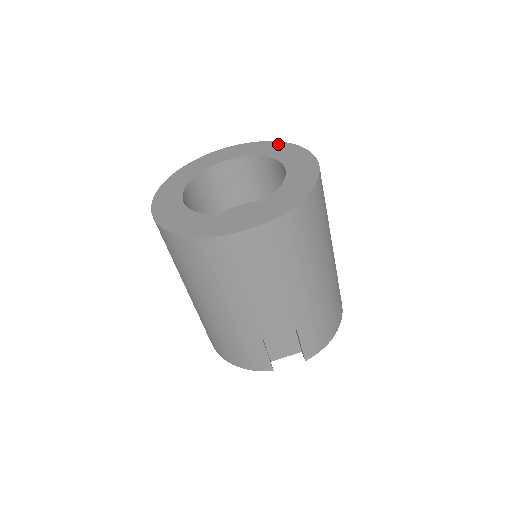
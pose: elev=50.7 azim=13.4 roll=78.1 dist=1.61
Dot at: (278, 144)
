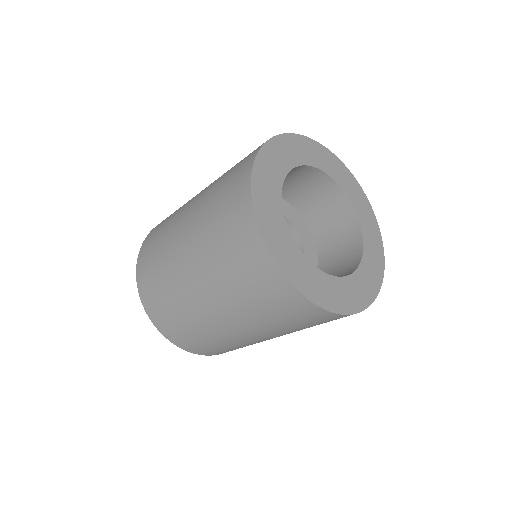
Dot at: (319, 147)
